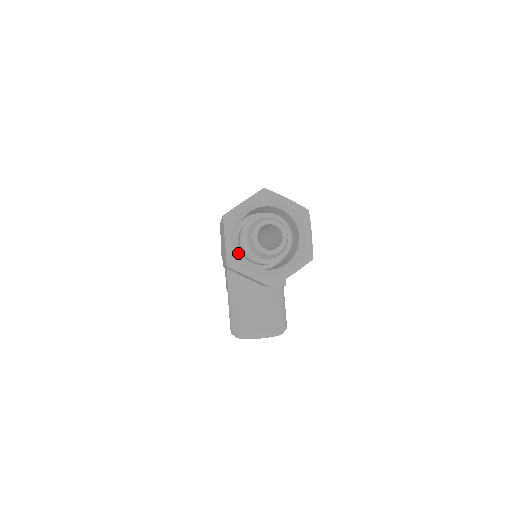
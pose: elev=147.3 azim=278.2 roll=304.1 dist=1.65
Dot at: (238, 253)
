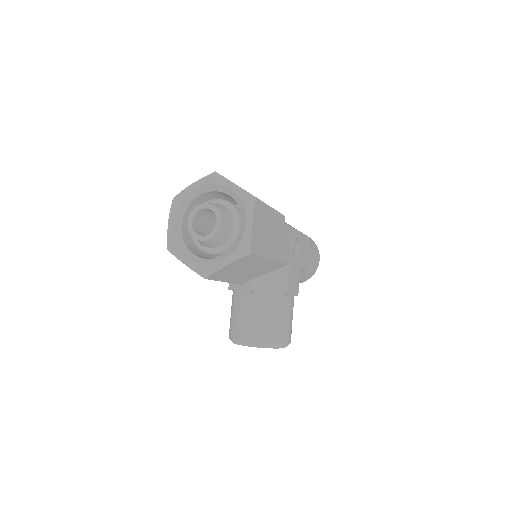
Dot at: (180, 237)
